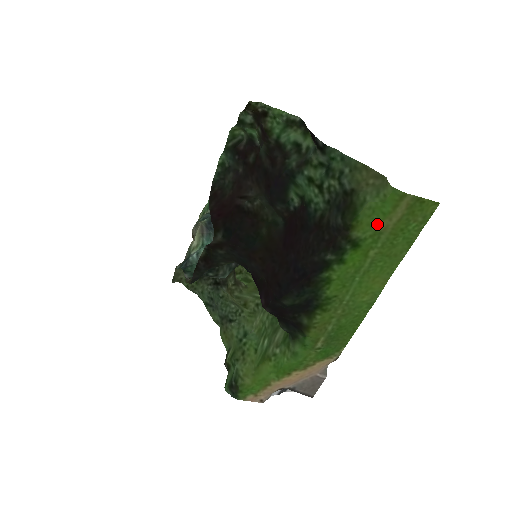
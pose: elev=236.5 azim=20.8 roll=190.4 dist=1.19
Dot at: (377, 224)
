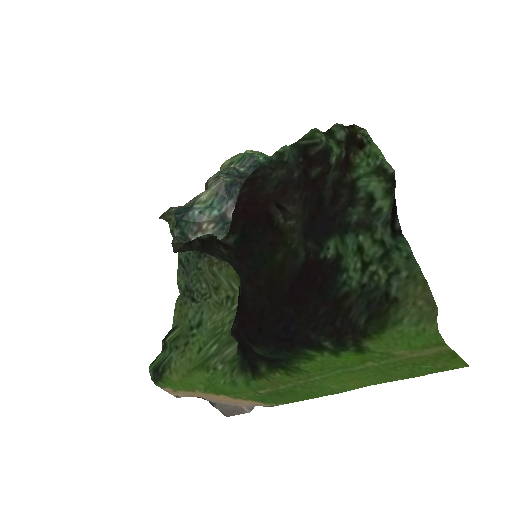
Dot at: (396, 349)
